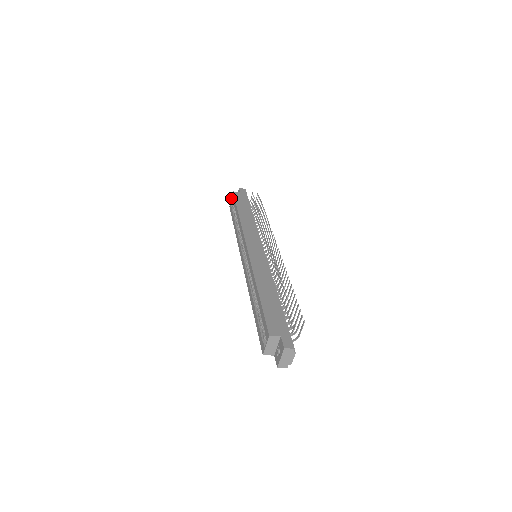
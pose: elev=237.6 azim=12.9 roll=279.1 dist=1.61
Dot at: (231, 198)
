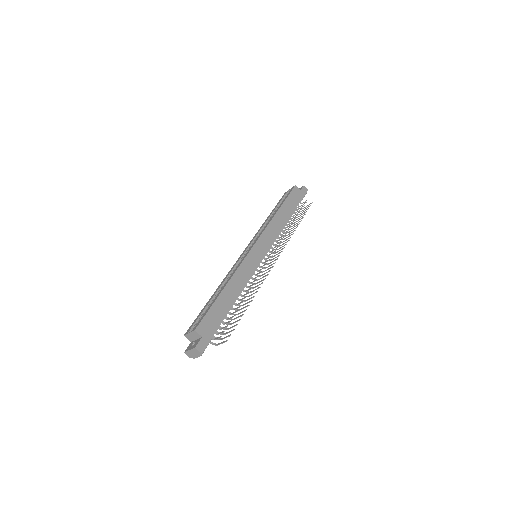
Dot at: (291, 188)
